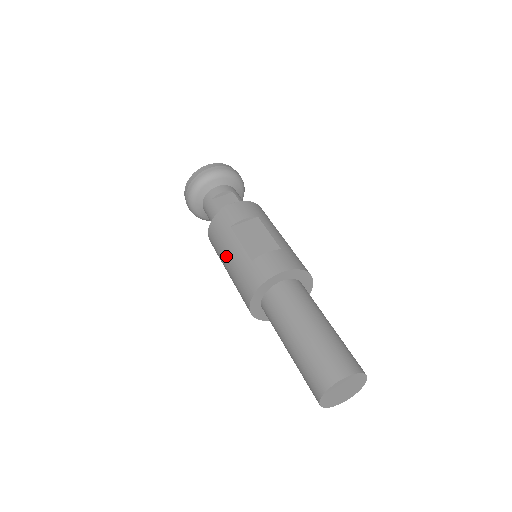
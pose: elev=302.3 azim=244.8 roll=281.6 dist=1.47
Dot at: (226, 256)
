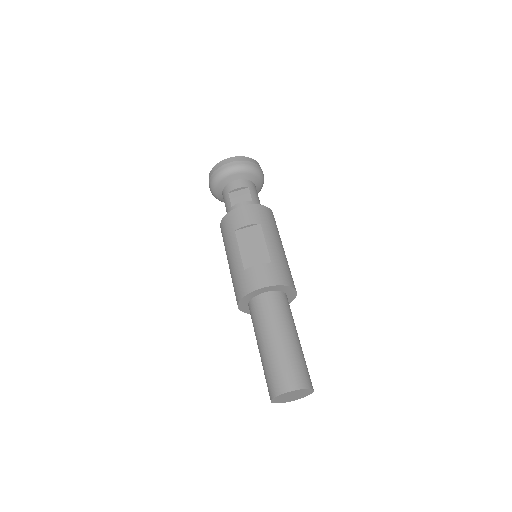
Dot at: (228, 256)
